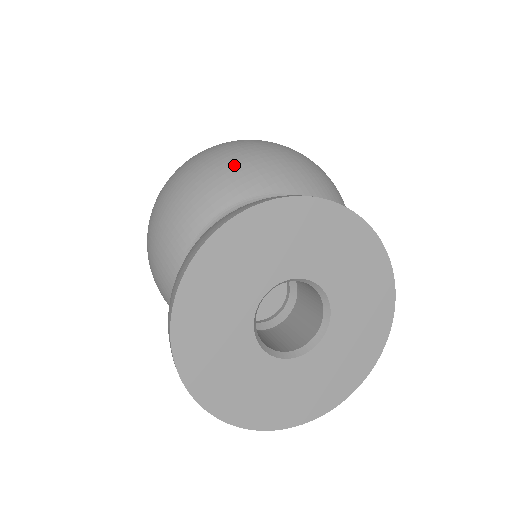
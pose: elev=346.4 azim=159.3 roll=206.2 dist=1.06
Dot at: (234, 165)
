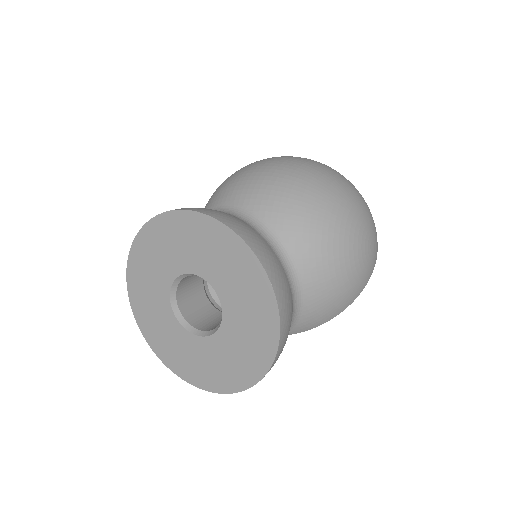
Dot at: (253, 177)
